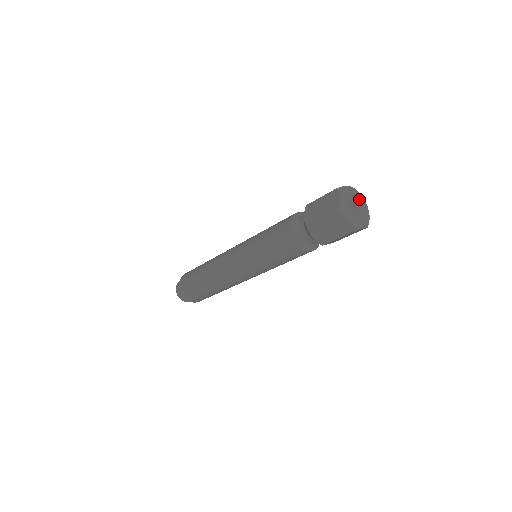
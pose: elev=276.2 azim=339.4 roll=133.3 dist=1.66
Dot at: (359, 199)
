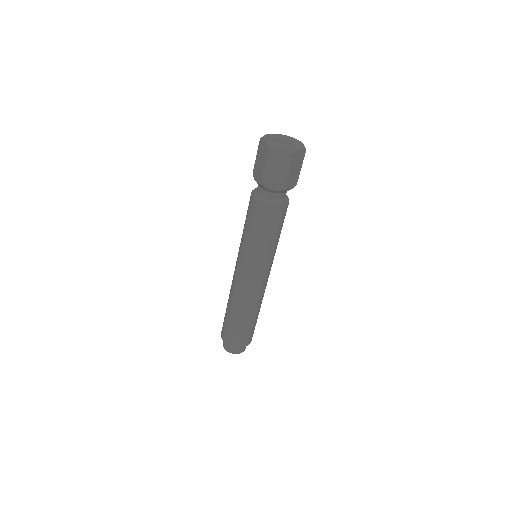
Dot at: (296, 142)
